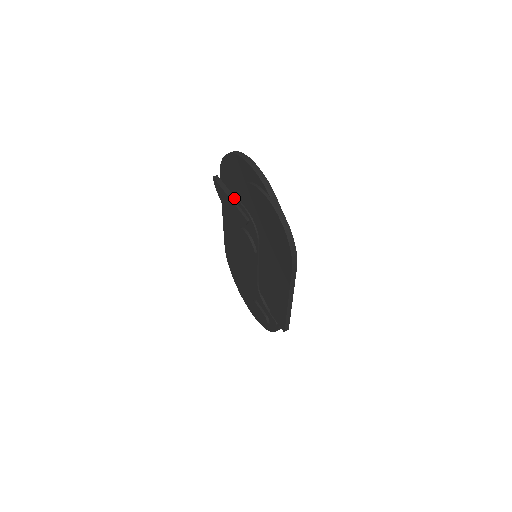
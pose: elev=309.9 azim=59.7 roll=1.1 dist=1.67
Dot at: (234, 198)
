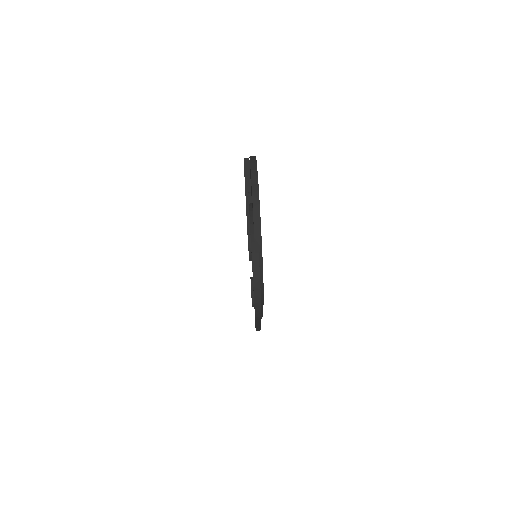
Dot at: (248, 200)
